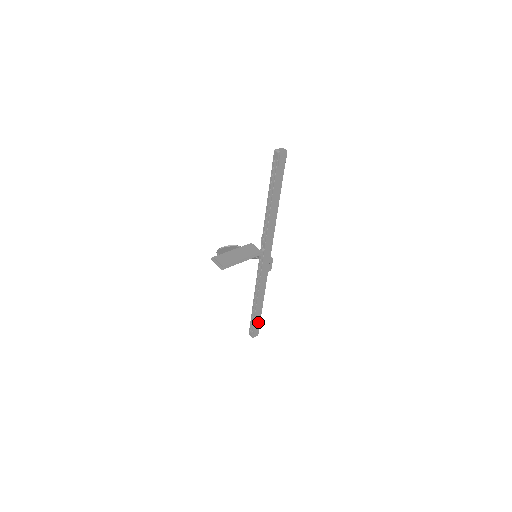
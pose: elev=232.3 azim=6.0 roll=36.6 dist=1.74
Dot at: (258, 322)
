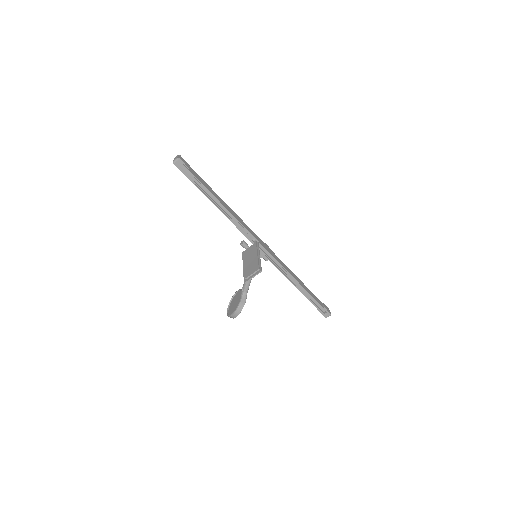
Dot at: (317, 300)
